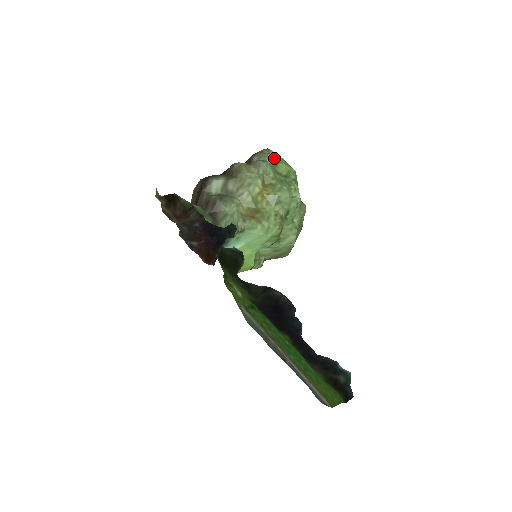
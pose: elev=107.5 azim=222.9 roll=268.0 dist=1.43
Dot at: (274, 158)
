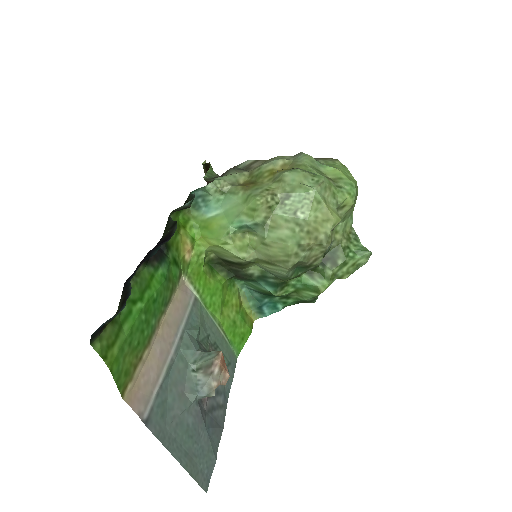
Dot at: (332, 164)
